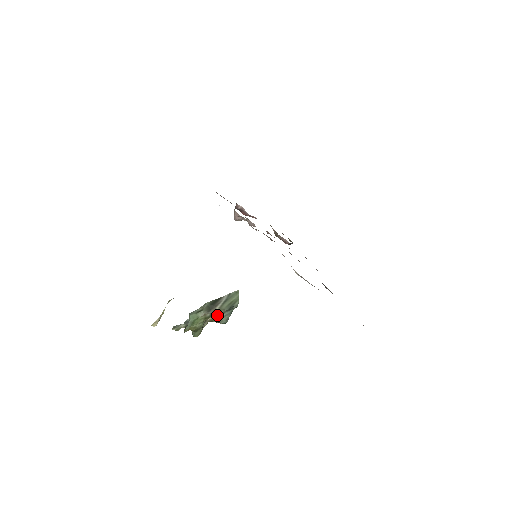
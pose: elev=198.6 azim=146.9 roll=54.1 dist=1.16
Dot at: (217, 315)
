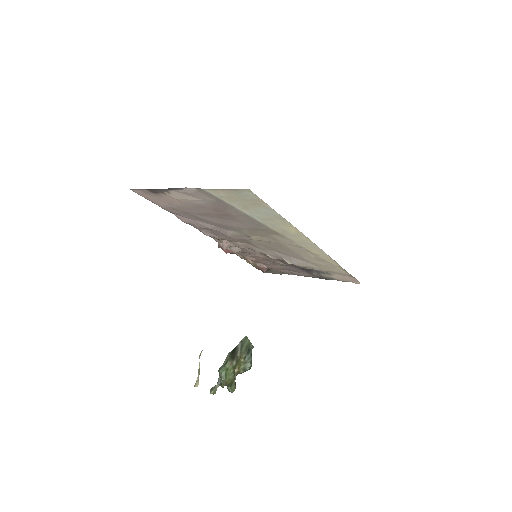
Dot at: (241, 364)
